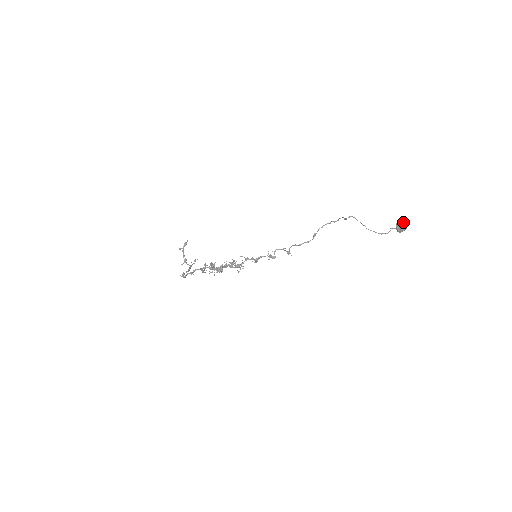
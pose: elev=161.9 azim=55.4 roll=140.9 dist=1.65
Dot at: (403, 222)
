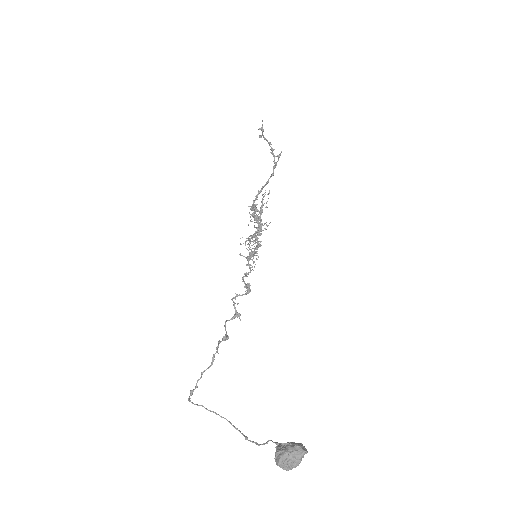
Dot at: (275, 461)
